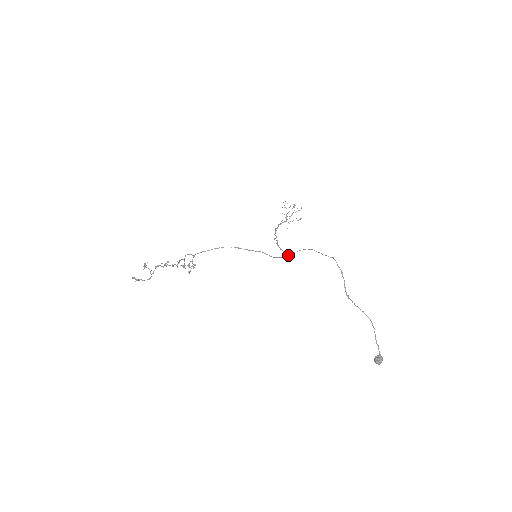
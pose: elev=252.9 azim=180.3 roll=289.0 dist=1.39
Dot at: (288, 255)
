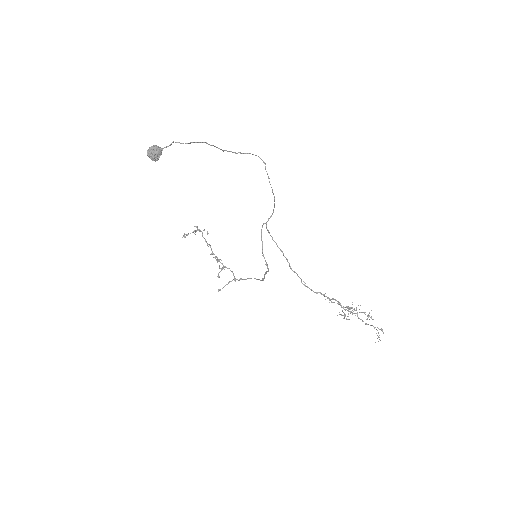
Dot at: occluded
